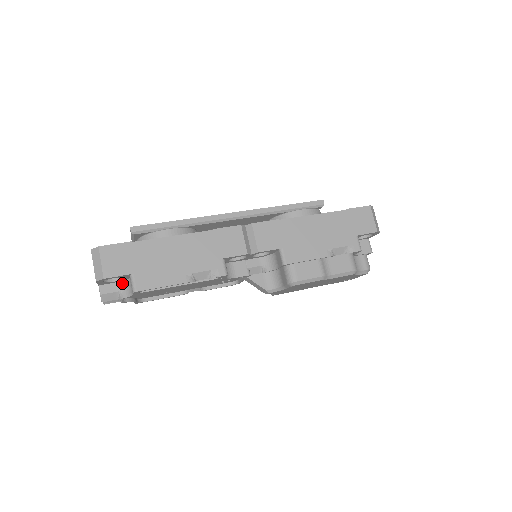
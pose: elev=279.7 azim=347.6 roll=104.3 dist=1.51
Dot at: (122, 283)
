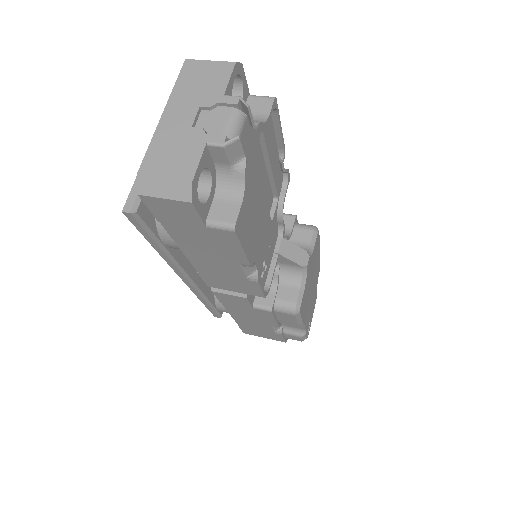
Dot at: occluded
